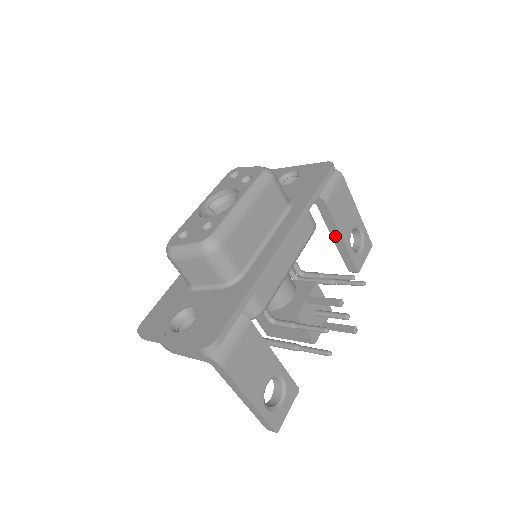
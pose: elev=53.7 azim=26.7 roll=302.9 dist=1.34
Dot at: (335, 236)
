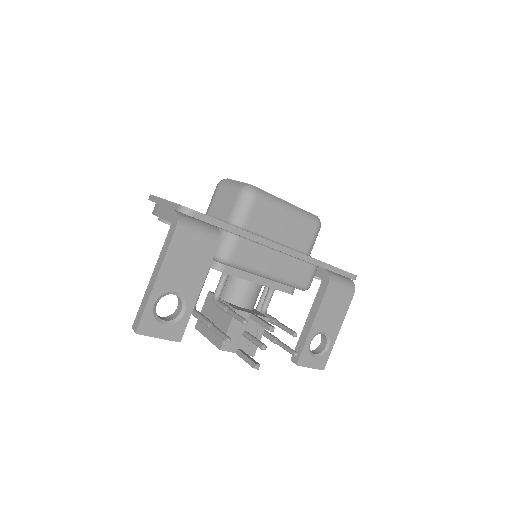
Dot at: (310, 317)
